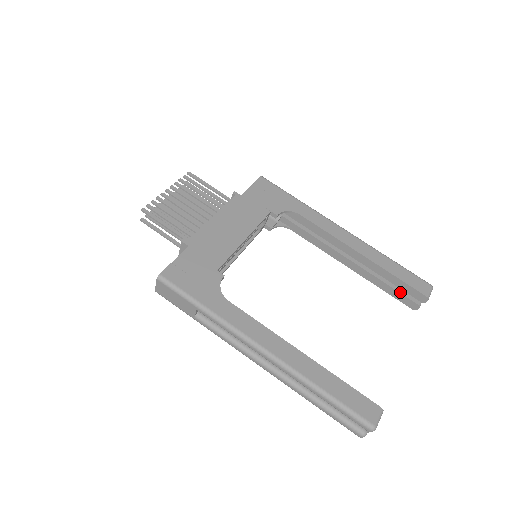
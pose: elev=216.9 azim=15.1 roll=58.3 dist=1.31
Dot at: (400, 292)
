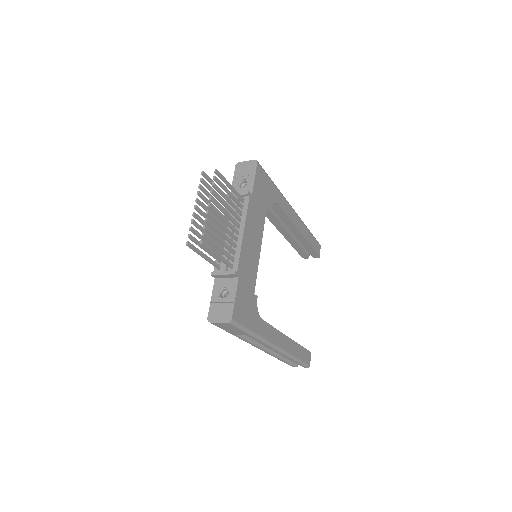
Dot at: (304, 251)
